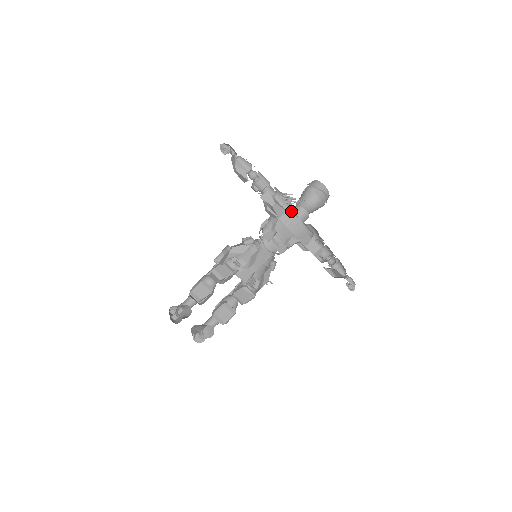
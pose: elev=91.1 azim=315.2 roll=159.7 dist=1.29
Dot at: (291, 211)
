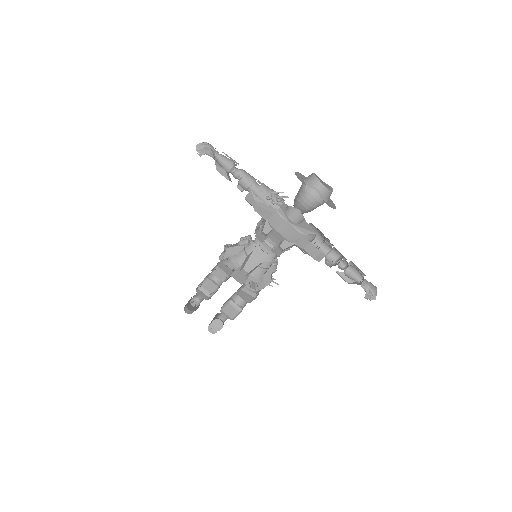
Dot at: (279, 213)
